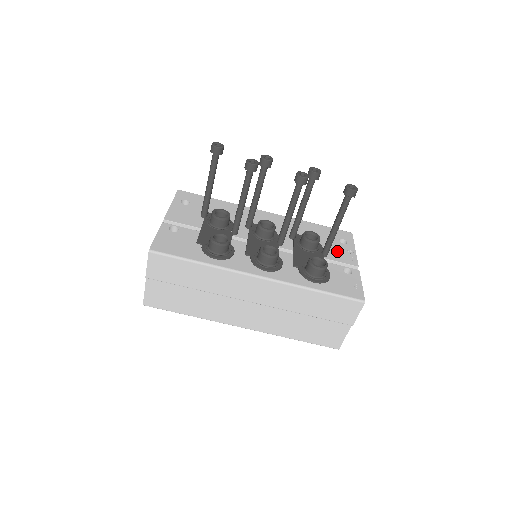
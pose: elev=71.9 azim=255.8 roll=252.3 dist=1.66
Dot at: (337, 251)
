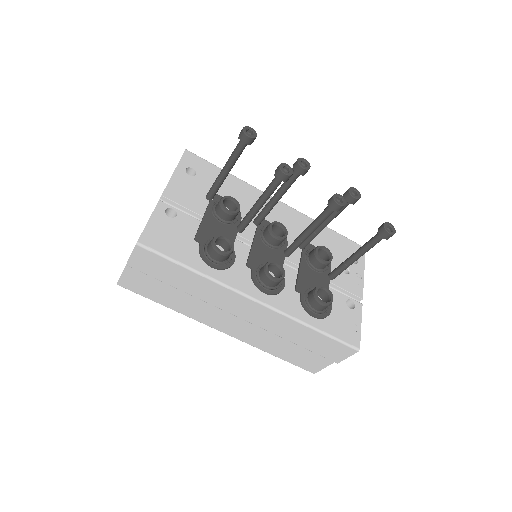
Dot at: occluded
